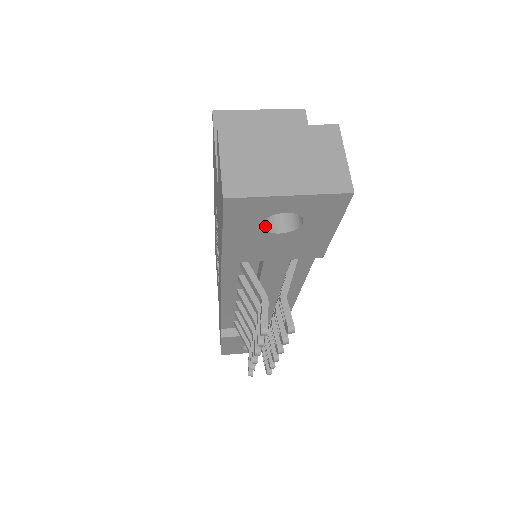
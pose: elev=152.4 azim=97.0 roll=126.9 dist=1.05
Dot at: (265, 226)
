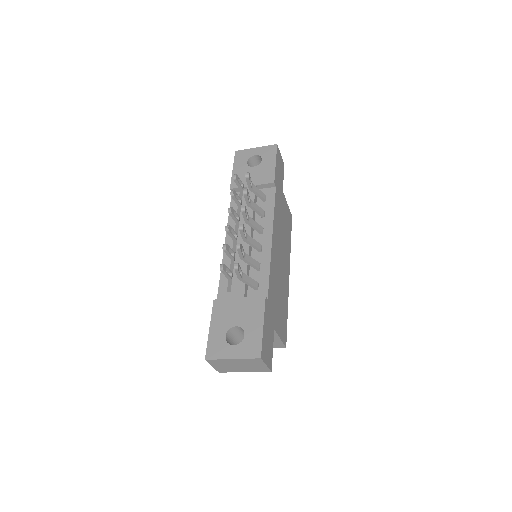
Dot at: (249, 167)
